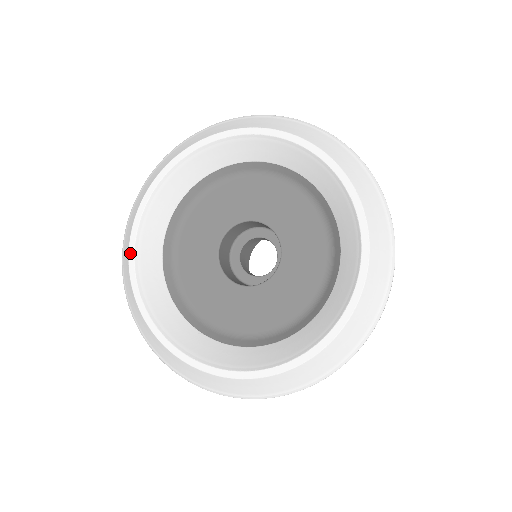
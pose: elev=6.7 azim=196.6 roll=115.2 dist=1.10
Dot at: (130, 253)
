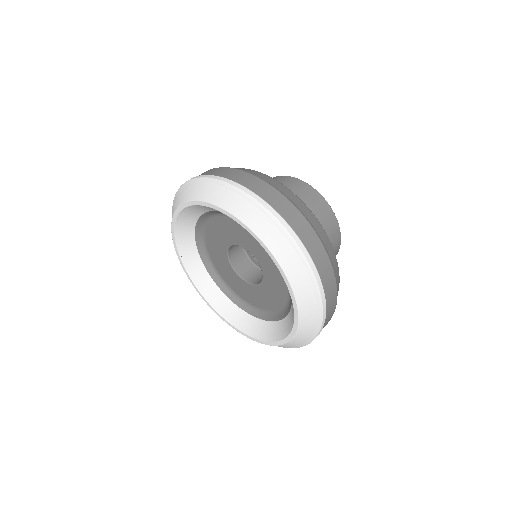
Dot at: (180, 207)
